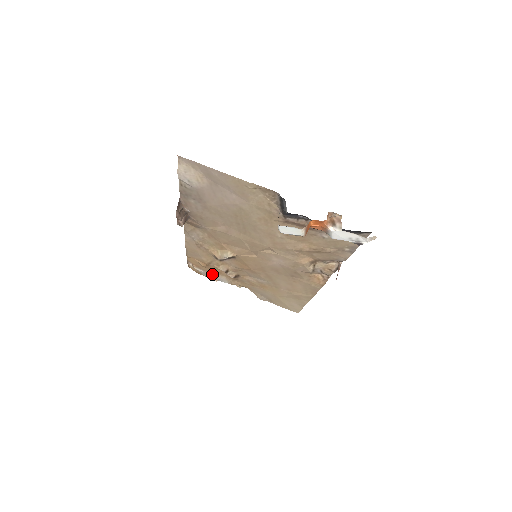
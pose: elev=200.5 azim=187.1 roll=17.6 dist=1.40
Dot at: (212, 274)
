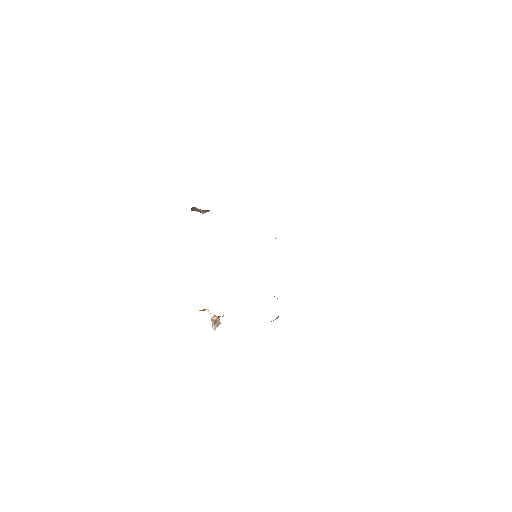
Dot at: occluded
